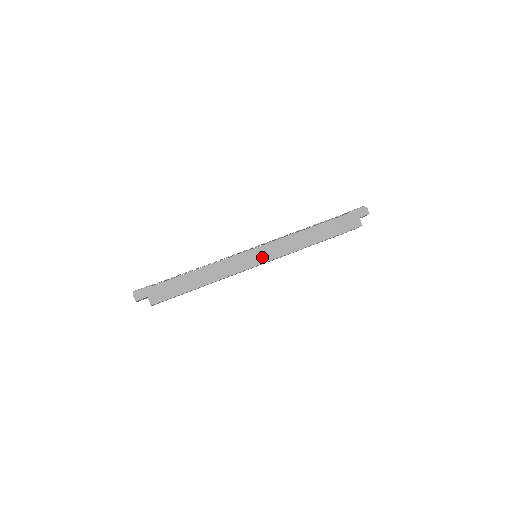
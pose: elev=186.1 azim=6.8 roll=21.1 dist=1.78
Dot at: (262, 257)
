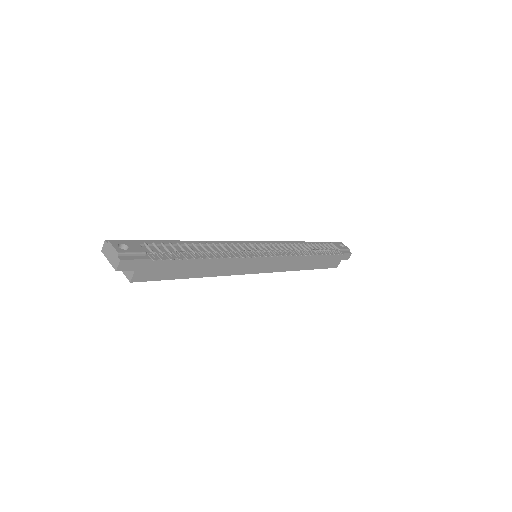
Dot at: (265, 267)
